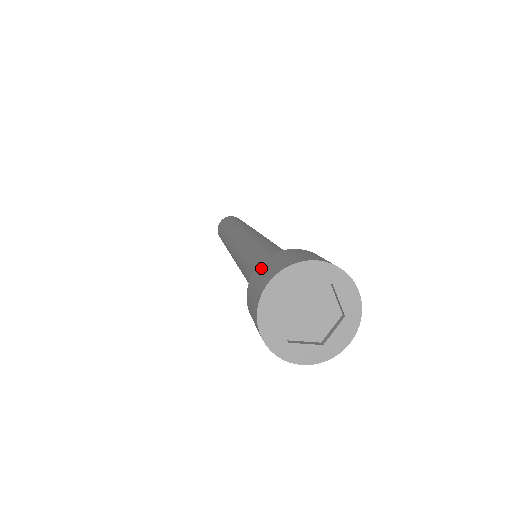
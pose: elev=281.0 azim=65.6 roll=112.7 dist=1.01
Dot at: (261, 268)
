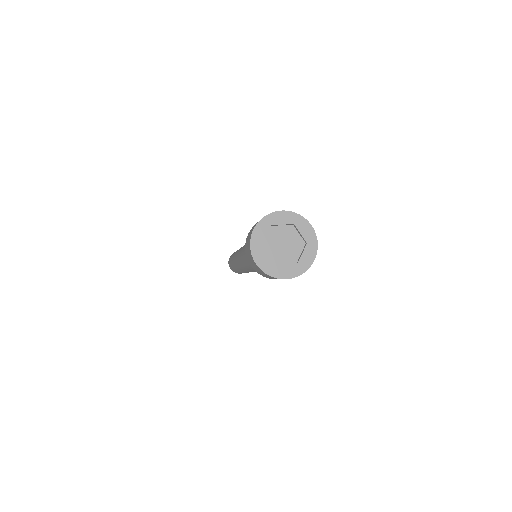
Dot at: occluded
